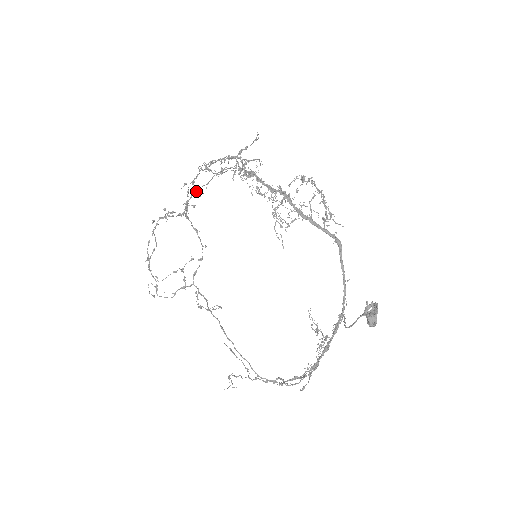
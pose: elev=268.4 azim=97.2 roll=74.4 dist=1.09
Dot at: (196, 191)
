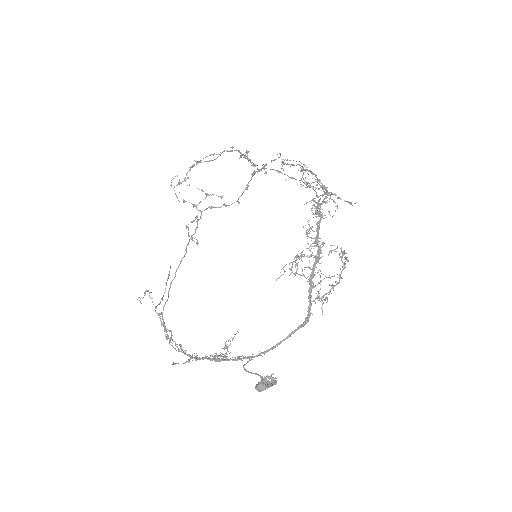
Dot at: (279, 171)
